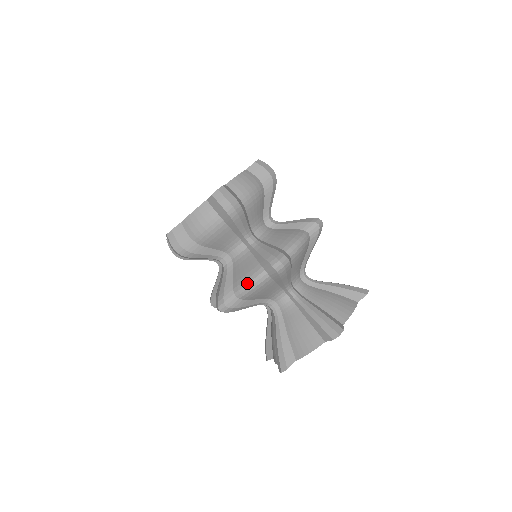
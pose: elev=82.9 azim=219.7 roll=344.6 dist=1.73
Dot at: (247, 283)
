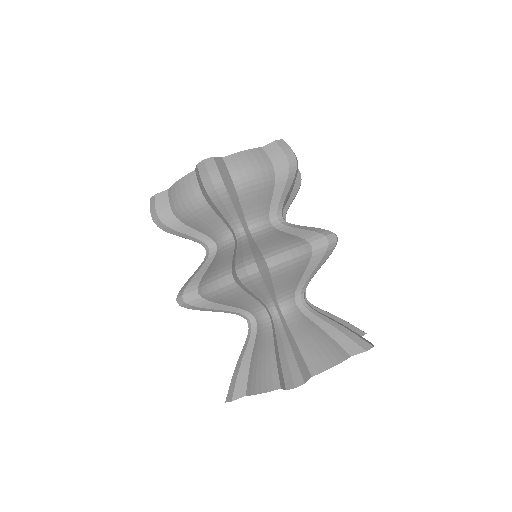
Dot at: (210, 282)
